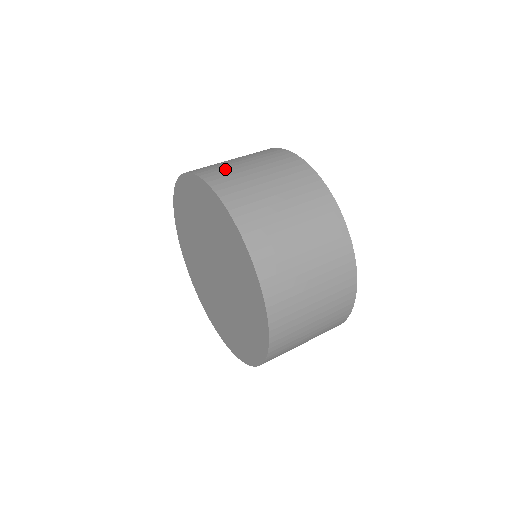
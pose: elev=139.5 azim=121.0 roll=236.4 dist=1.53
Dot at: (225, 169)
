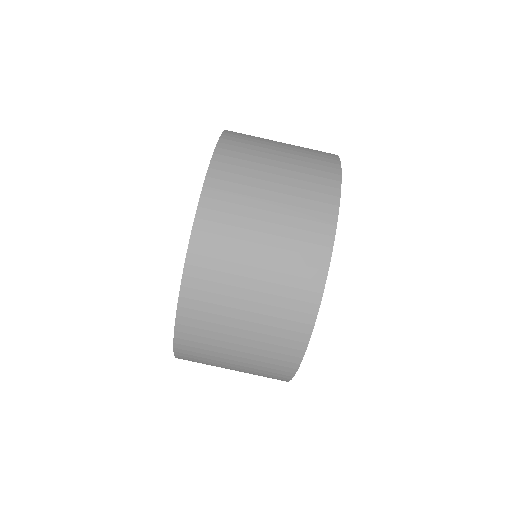
Dot at: (249, 156)
